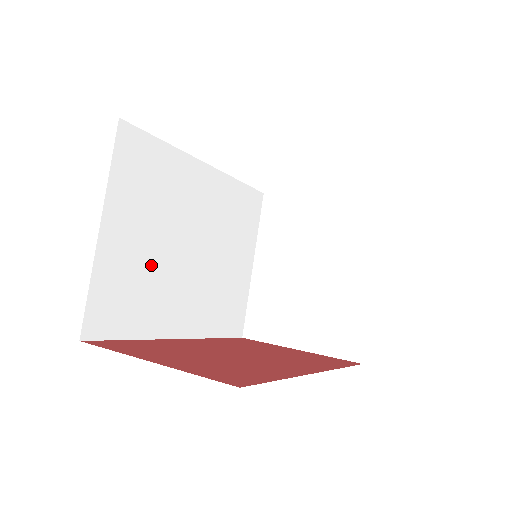
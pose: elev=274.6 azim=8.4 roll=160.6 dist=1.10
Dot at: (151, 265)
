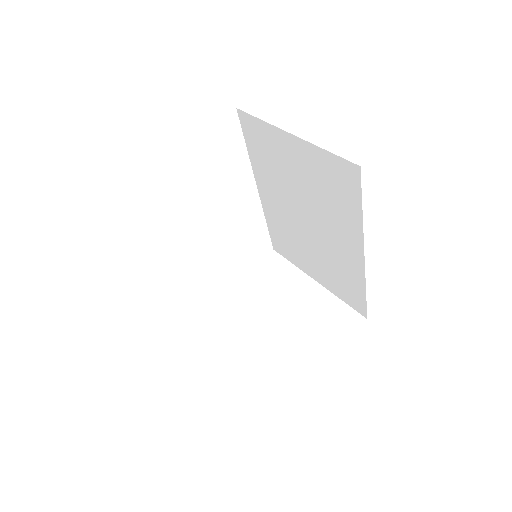
Dot at: occluded
